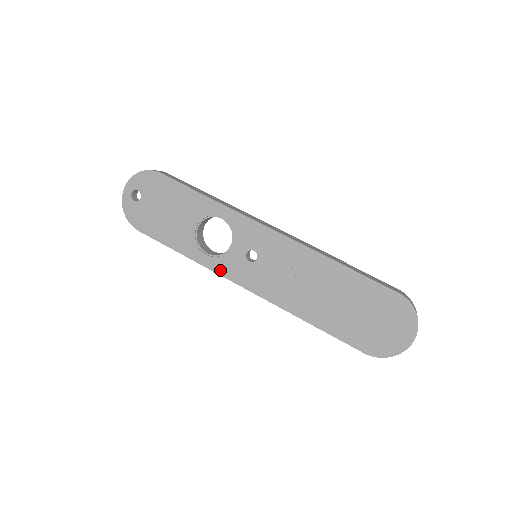
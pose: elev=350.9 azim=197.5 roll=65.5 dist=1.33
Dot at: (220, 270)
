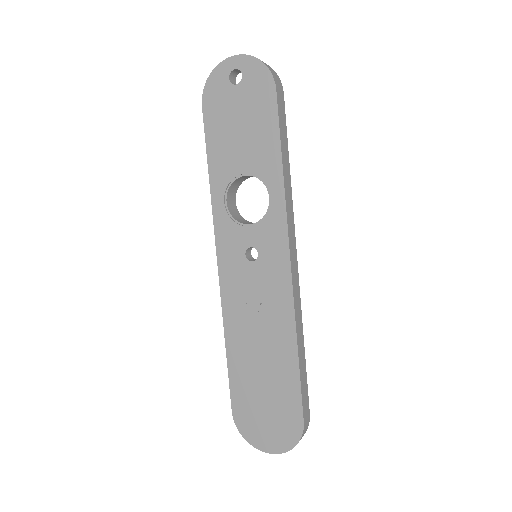
Dot at: (219, 227)
